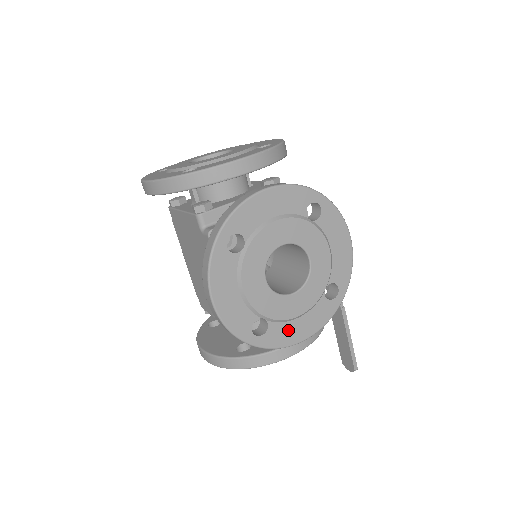
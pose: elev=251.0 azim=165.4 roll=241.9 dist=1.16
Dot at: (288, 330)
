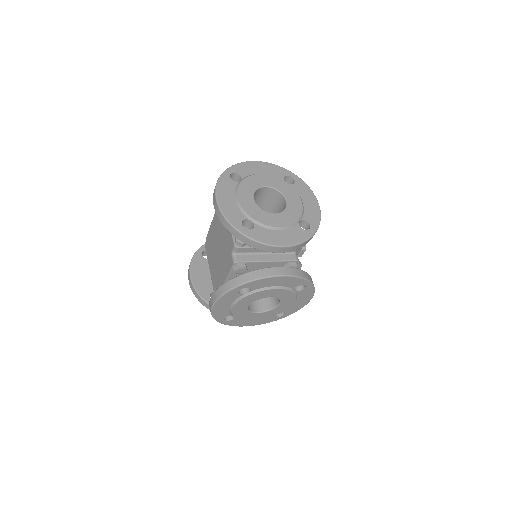
Dot at: (243, 322)
